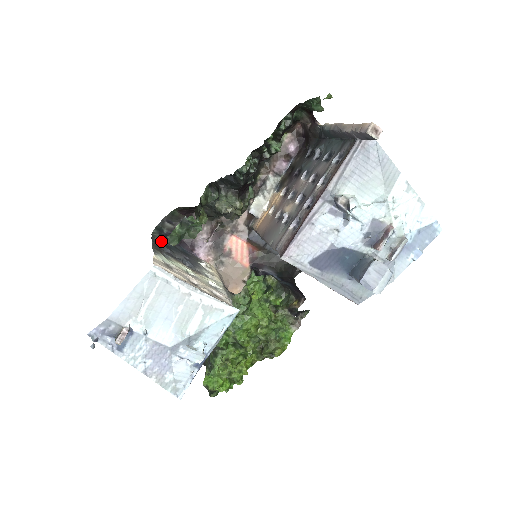
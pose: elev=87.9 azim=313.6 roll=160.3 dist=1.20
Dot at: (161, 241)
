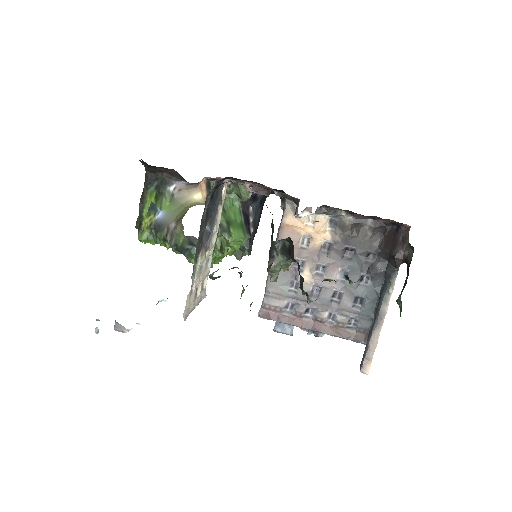
Dot at: (207, 208)
